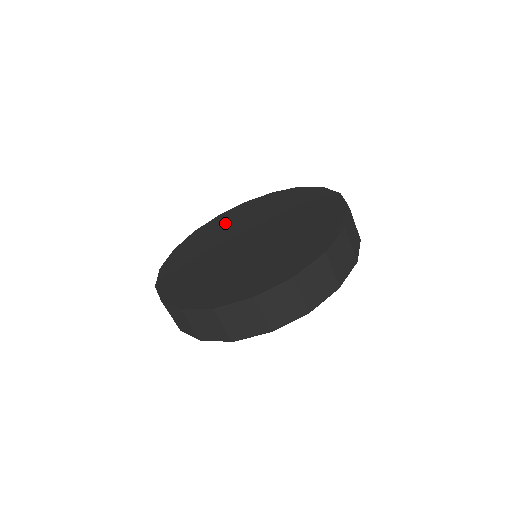
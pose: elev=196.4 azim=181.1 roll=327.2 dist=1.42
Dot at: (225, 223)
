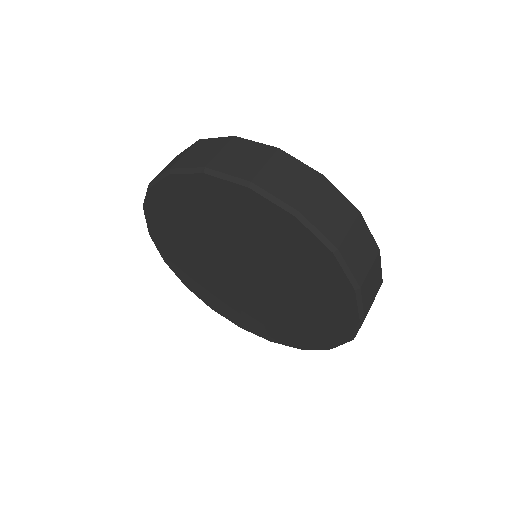
Dot at: occluded
